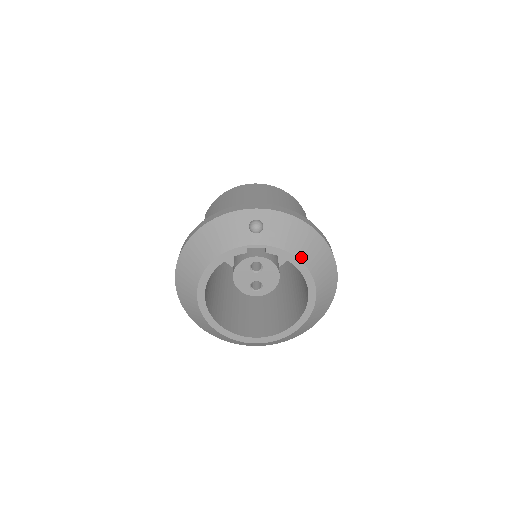
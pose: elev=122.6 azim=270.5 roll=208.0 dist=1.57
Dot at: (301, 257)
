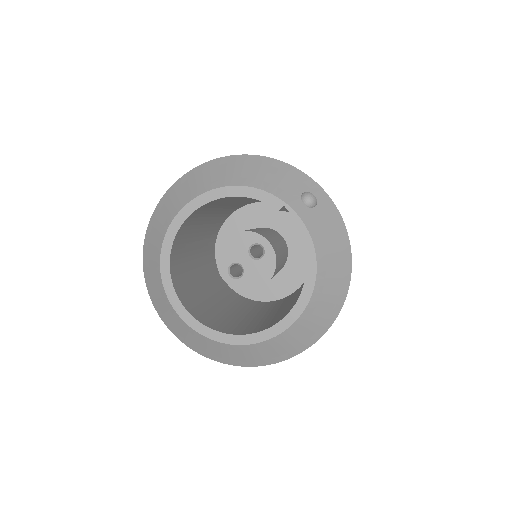
Dot at: (320, 269)
